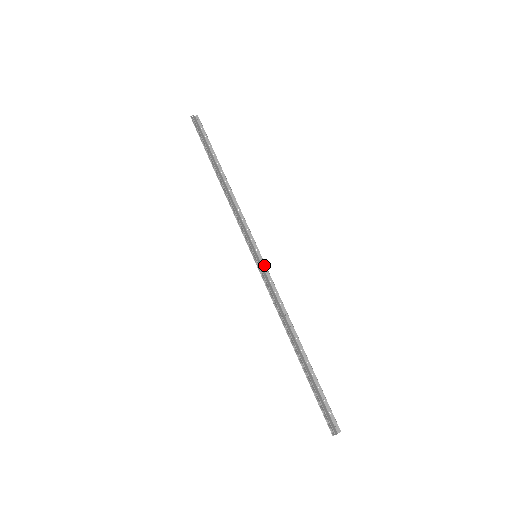
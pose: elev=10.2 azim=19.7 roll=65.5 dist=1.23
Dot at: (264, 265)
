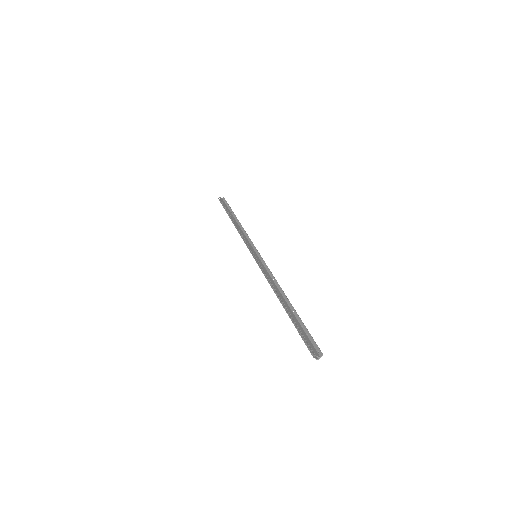
Dot at: (262, 260)
